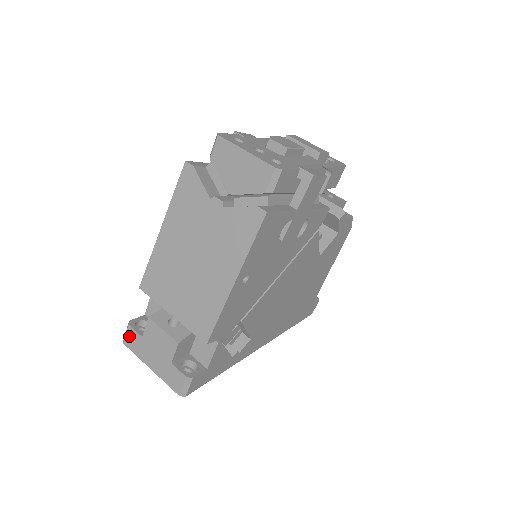
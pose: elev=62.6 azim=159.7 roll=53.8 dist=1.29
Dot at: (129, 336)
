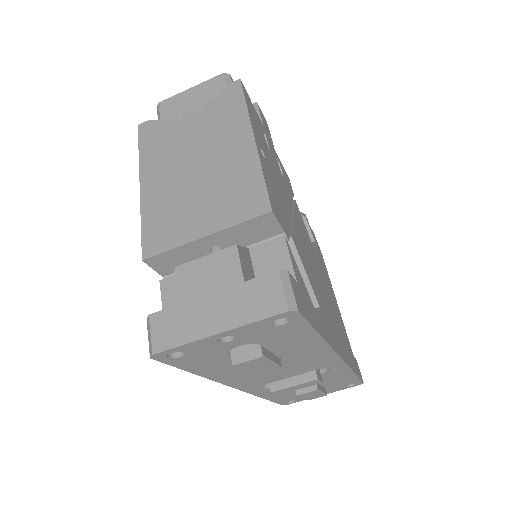
Dot at: (157, 330)
